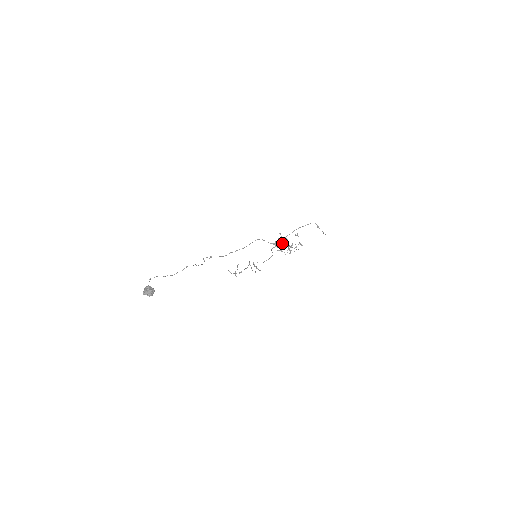
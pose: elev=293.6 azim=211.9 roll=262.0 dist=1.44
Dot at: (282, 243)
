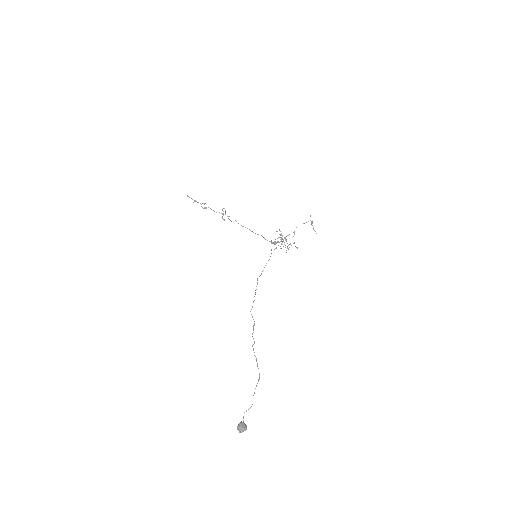
Dot at: occluded
